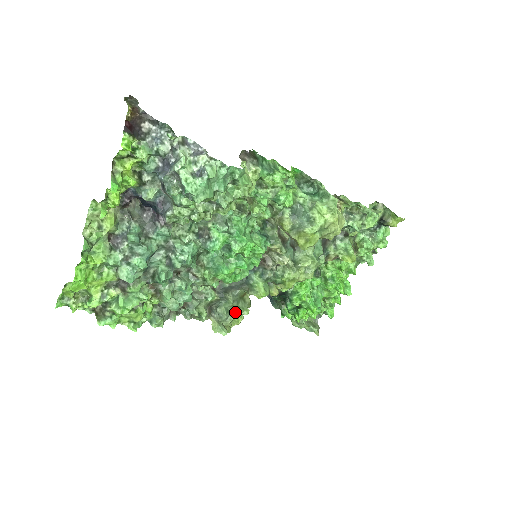
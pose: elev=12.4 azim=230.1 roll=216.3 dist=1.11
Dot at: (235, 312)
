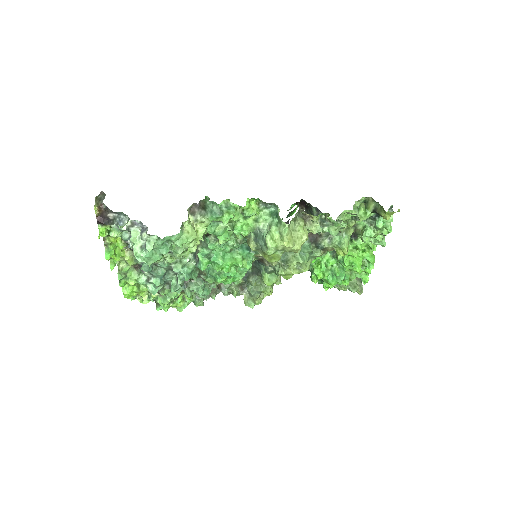
Dot at: (259, 291)
